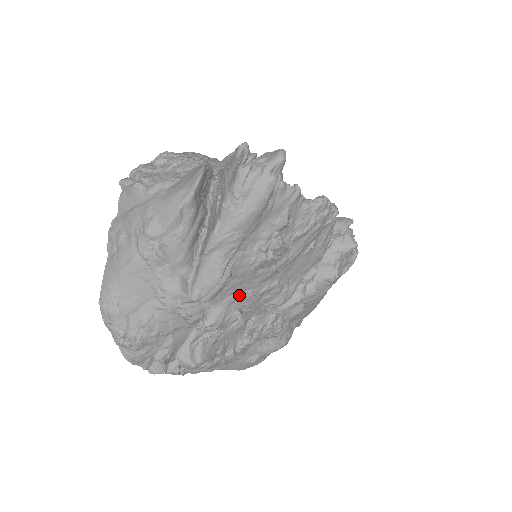
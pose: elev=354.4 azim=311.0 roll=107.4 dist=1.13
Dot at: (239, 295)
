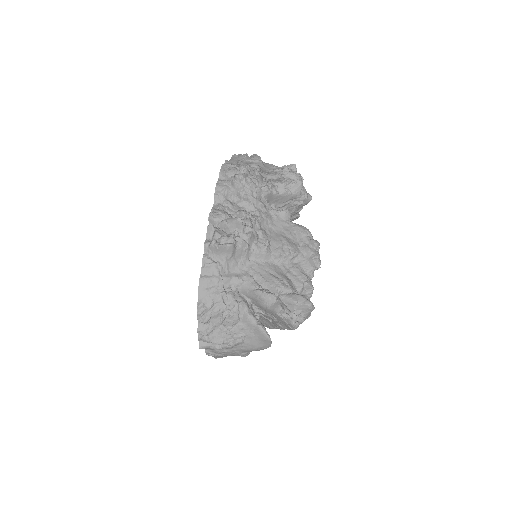
Dot at: occluded
